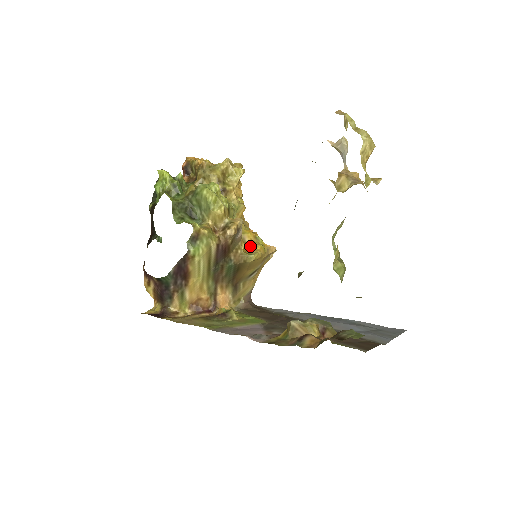
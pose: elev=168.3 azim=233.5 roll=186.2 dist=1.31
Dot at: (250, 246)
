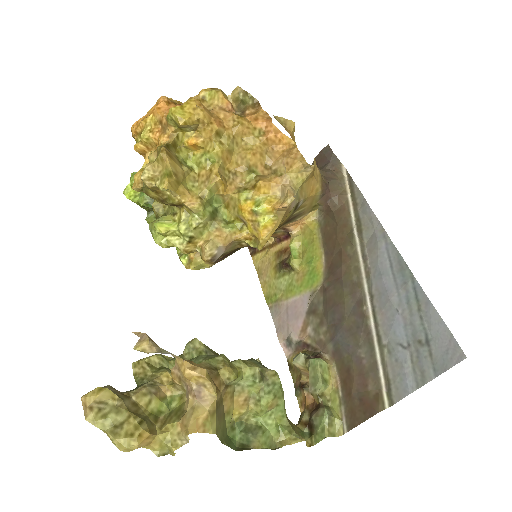
Dot at: (251, 231)
